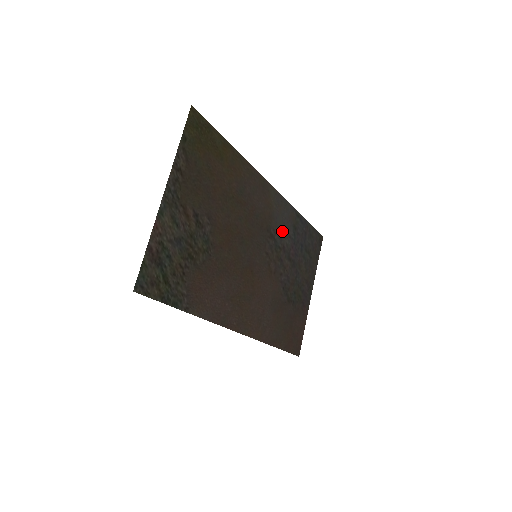
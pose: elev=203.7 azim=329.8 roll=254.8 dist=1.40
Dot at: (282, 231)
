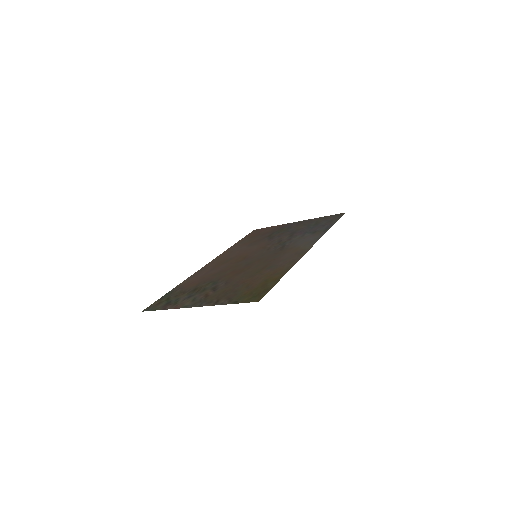
Dot at: (297, 240)
